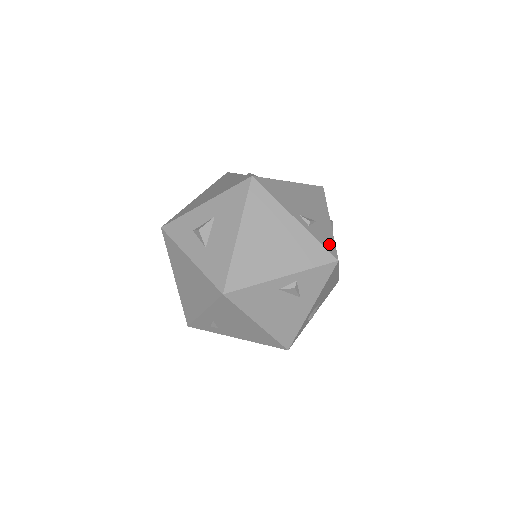
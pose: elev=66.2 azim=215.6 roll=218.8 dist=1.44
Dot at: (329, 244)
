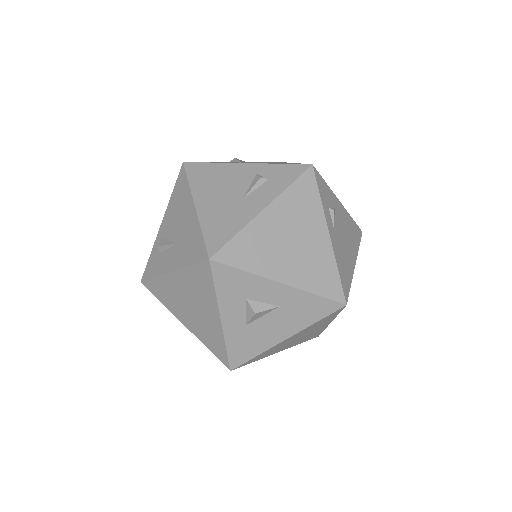
Dot at: occluded
